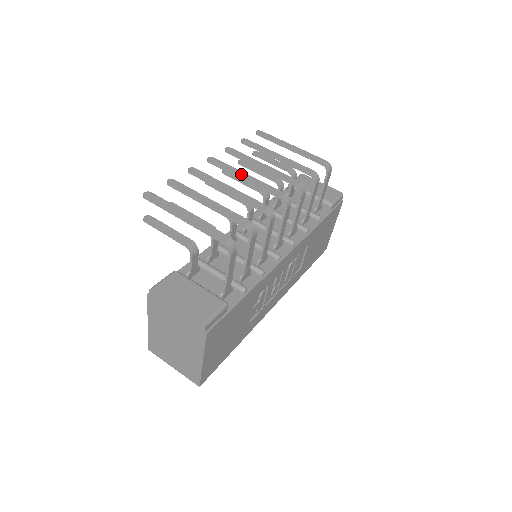
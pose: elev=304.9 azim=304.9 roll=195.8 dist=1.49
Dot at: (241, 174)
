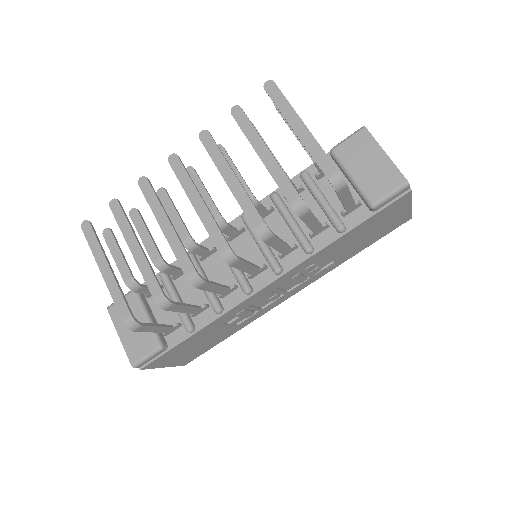
Dot at: (193, 196)
